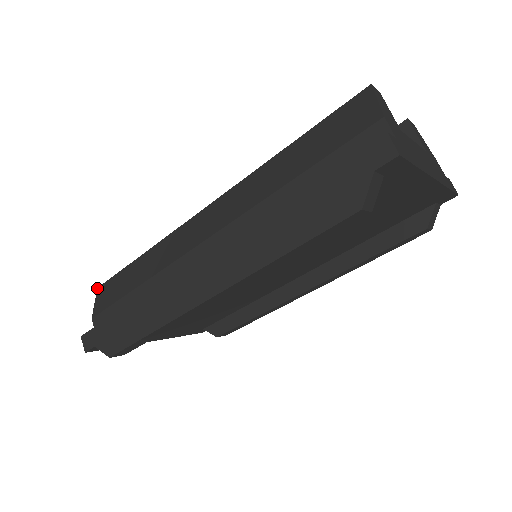
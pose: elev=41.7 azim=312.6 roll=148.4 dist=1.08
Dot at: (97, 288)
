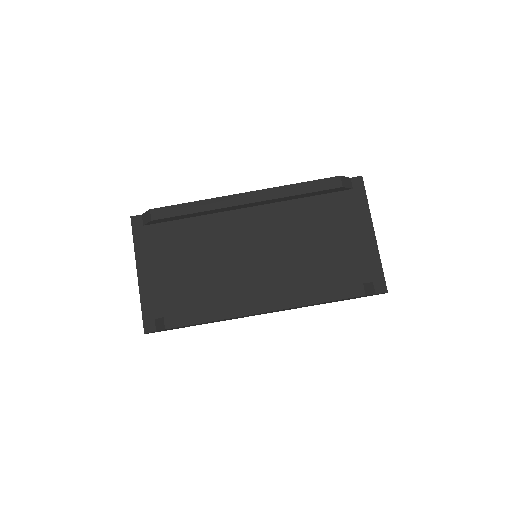
Dot at: occluded
